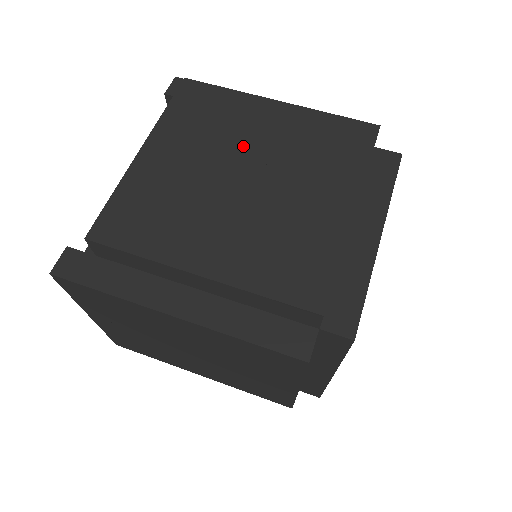
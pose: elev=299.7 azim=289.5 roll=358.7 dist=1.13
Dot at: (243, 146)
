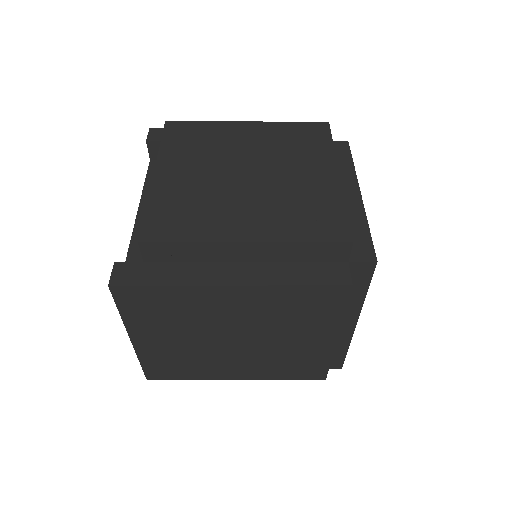
Dot at: (235, 154)
